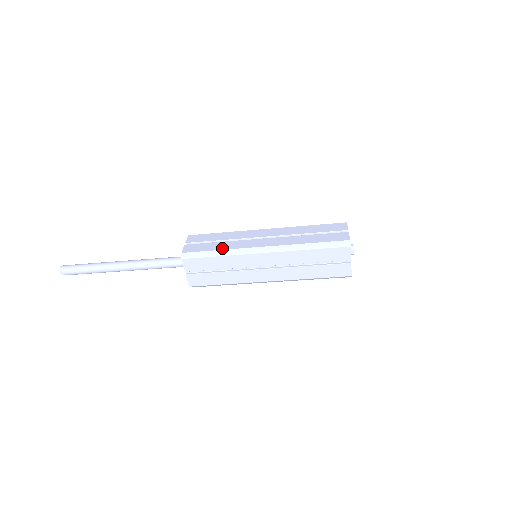
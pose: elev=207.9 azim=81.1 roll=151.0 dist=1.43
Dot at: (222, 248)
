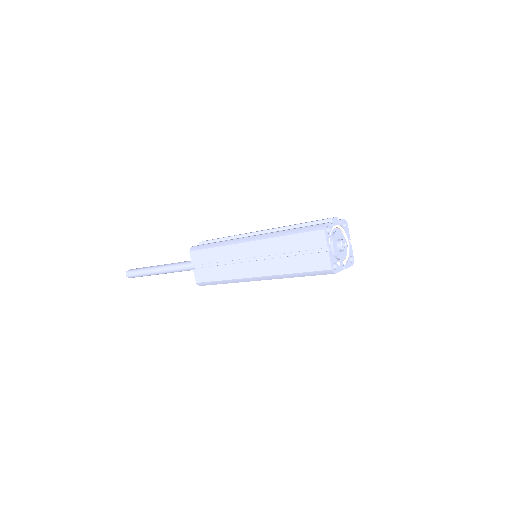
Dot at: (223, 278)
